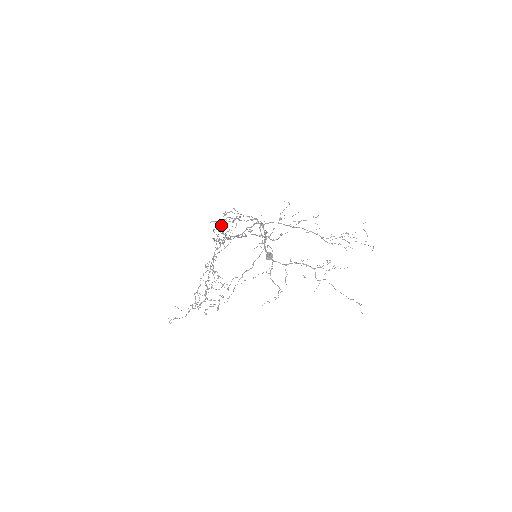
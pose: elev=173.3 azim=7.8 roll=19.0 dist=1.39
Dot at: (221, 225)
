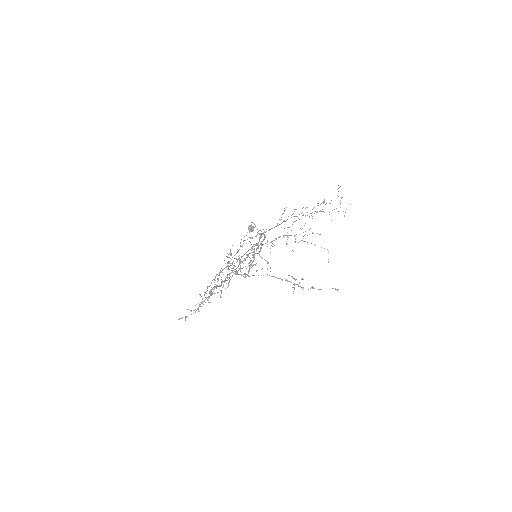
Dot at: occluded
